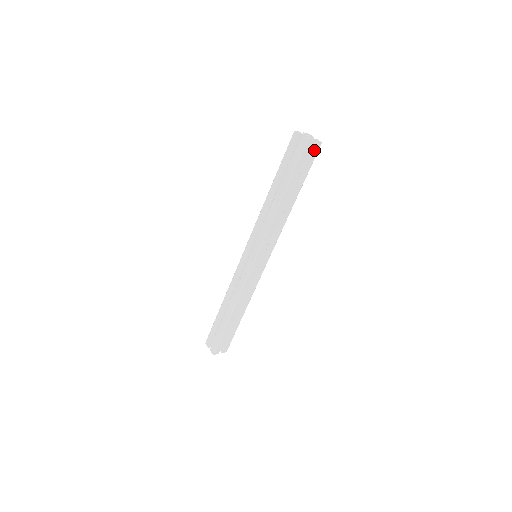
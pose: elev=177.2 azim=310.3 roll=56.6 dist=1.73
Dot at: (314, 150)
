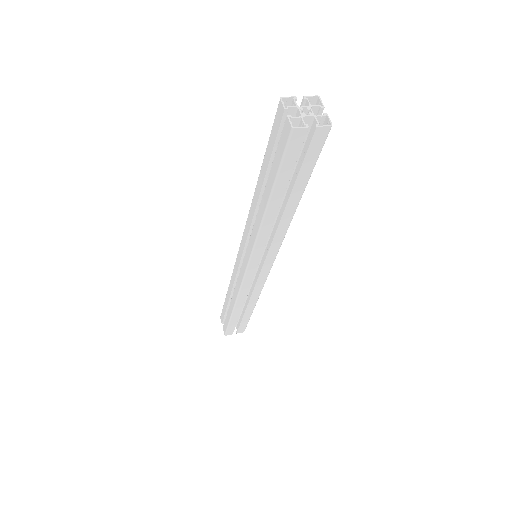
Dot at: (316, 139)
